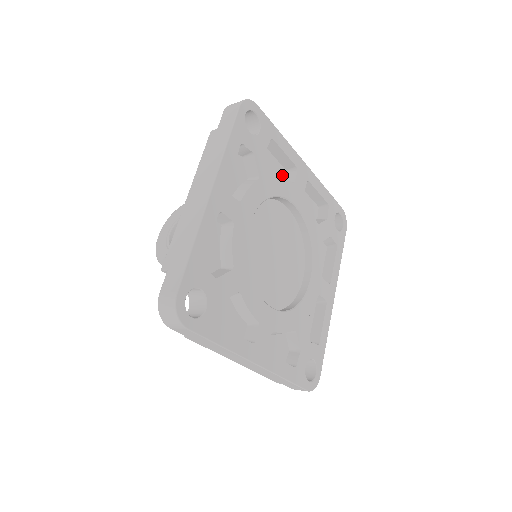
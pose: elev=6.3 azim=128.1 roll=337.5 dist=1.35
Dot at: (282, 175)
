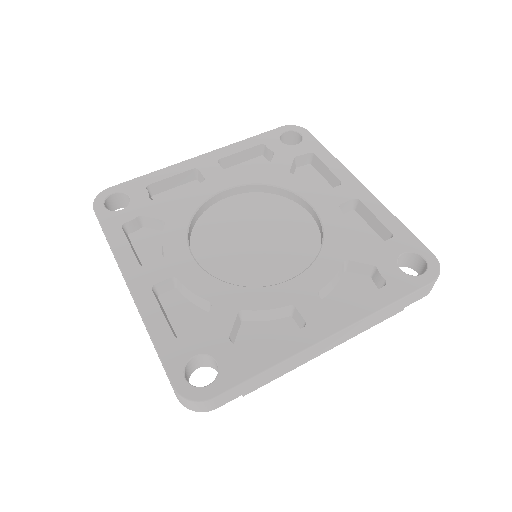
Dot at: occluded
